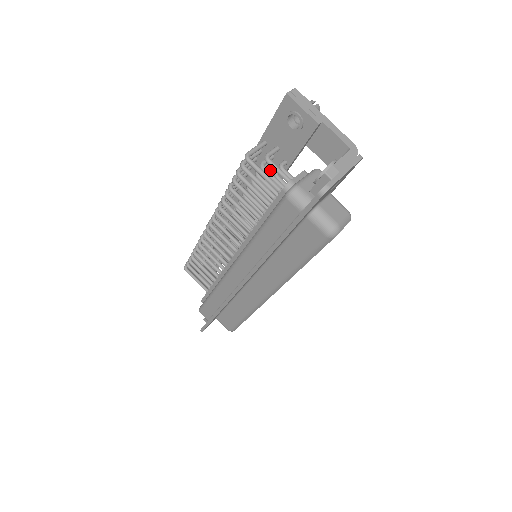
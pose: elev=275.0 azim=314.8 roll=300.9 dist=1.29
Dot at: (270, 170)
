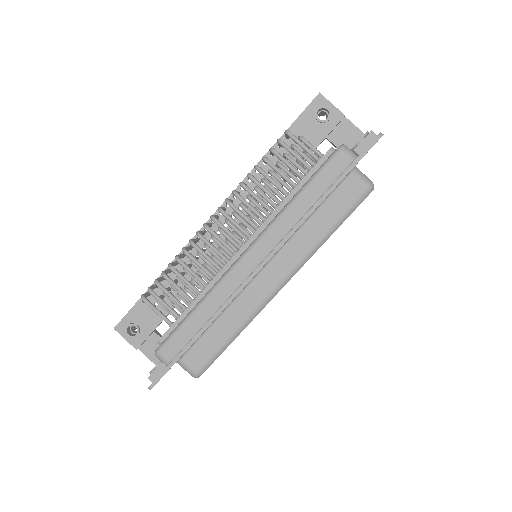
Dot at: occluded
